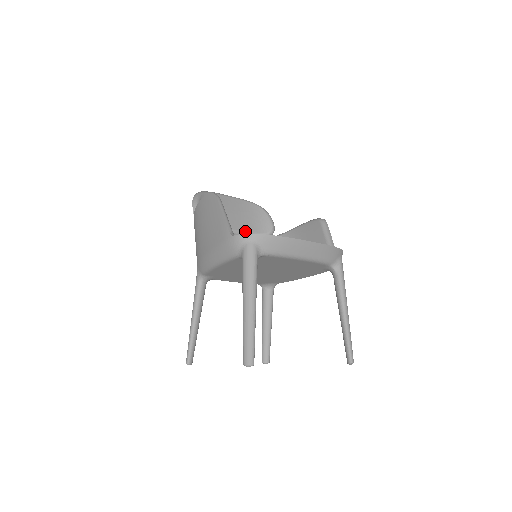
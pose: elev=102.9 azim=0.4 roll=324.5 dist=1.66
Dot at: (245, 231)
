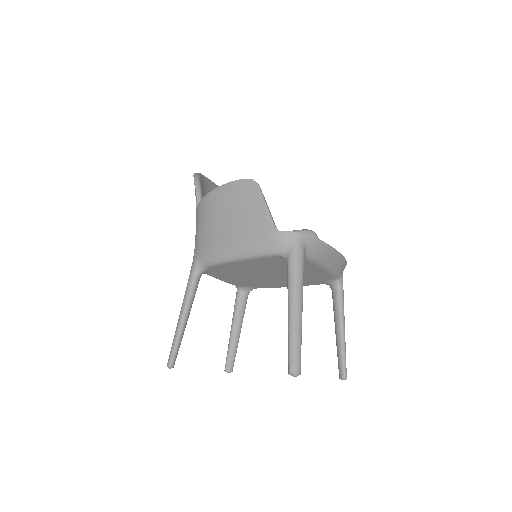
Dot at: occluded
